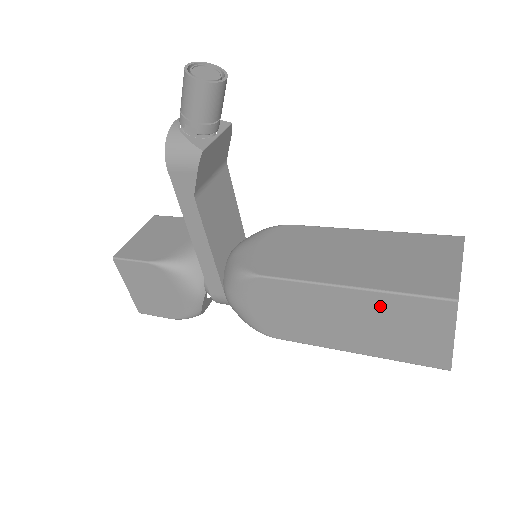
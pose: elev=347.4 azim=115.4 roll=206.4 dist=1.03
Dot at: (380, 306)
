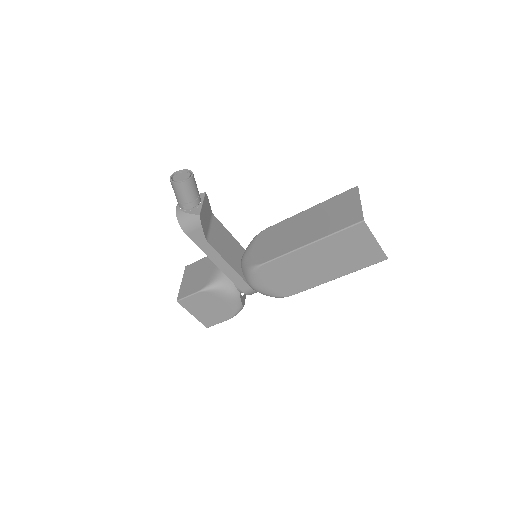
Dot at: (331, 245)
